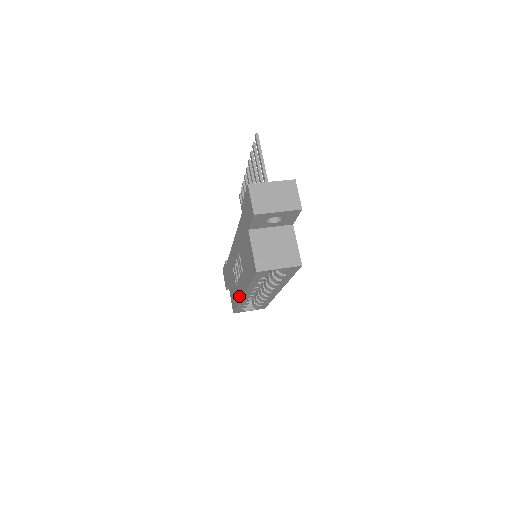
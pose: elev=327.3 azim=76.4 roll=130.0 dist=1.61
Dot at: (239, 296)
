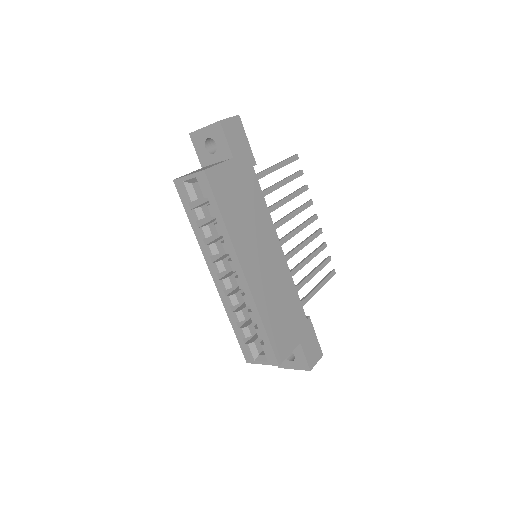
Dot at: occluded
